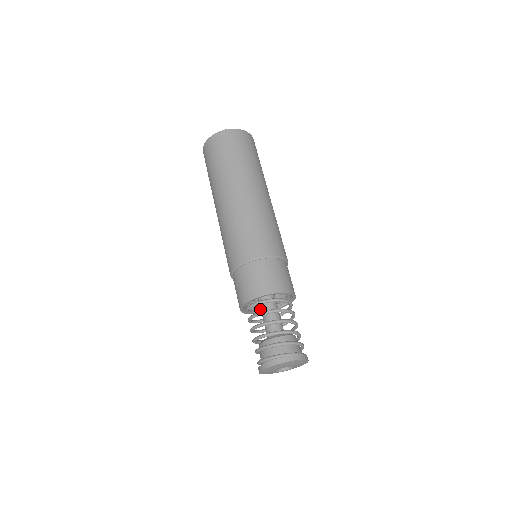
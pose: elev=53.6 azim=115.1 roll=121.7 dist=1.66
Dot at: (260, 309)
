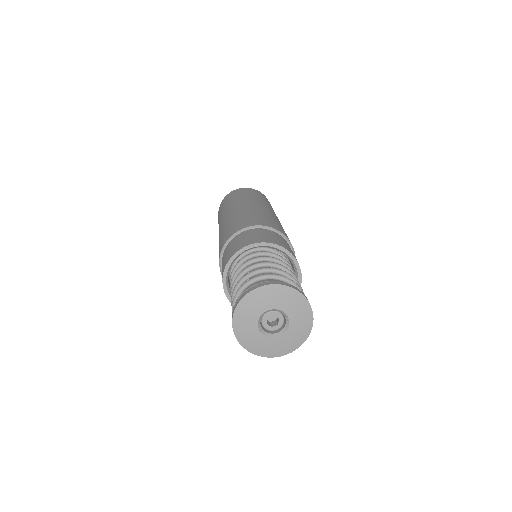
Dot at: occluded
